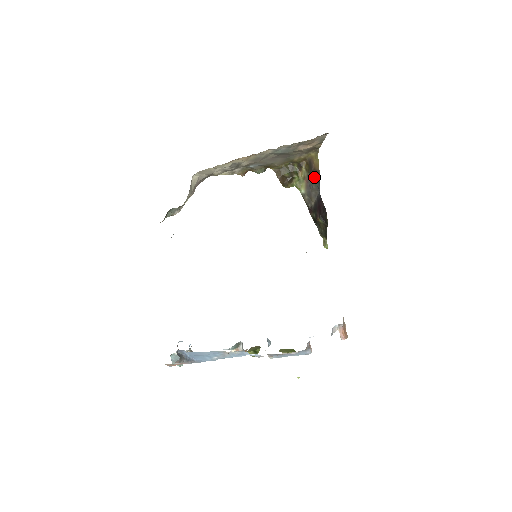
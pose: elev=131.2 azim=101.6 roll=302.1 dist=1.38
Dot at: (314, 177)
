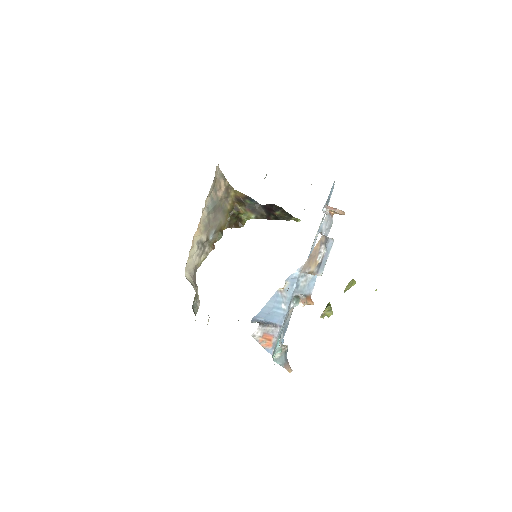
Dot at: (248, 202)
